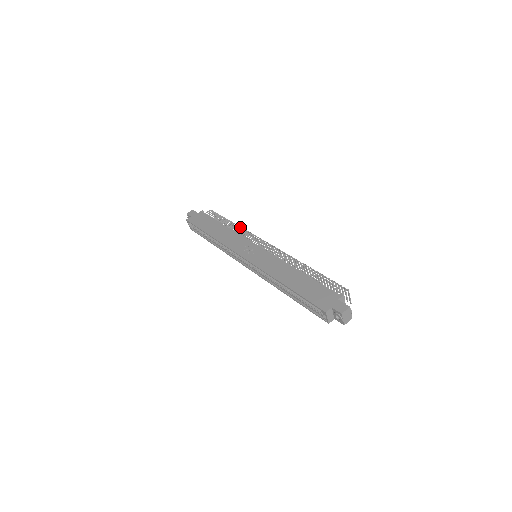
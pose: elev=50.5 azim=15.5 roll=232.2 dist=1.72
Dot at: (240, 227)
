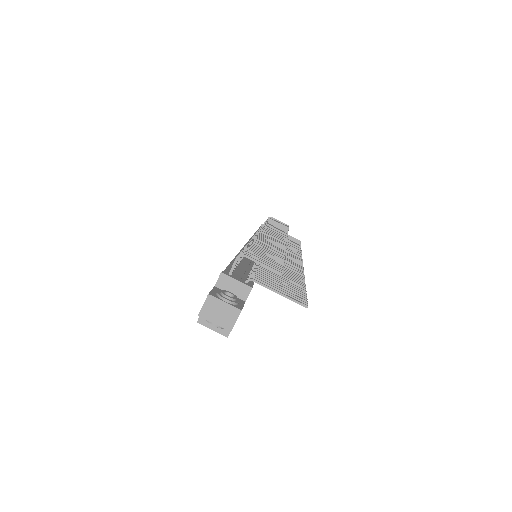
Dot at: occluded
